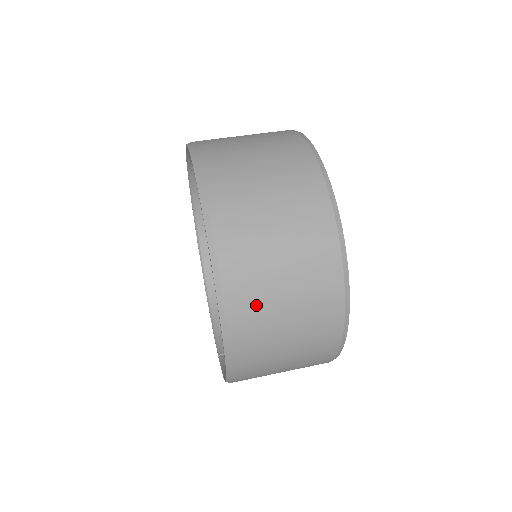
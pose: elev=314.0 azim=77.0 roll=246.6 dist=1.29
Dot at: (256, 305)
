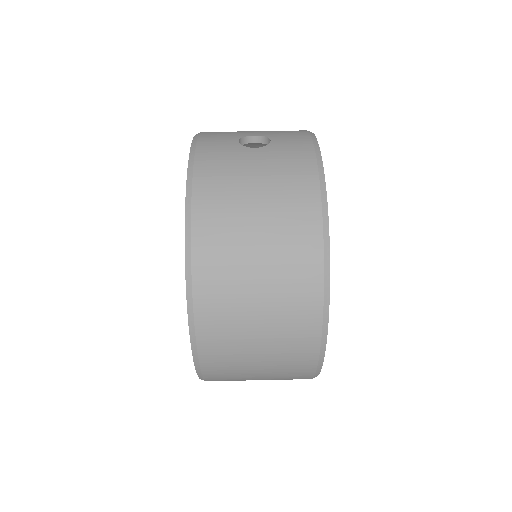
Dot at: occluded
